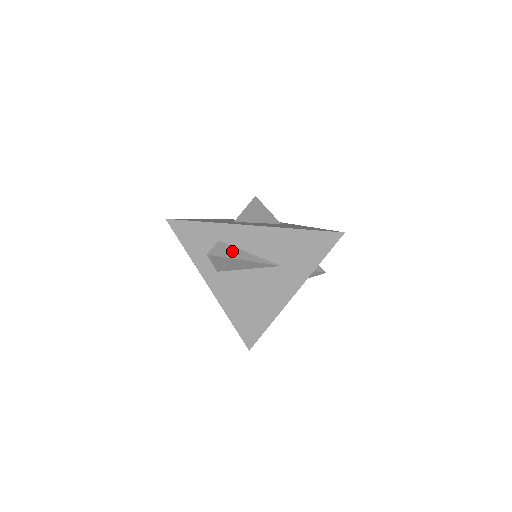
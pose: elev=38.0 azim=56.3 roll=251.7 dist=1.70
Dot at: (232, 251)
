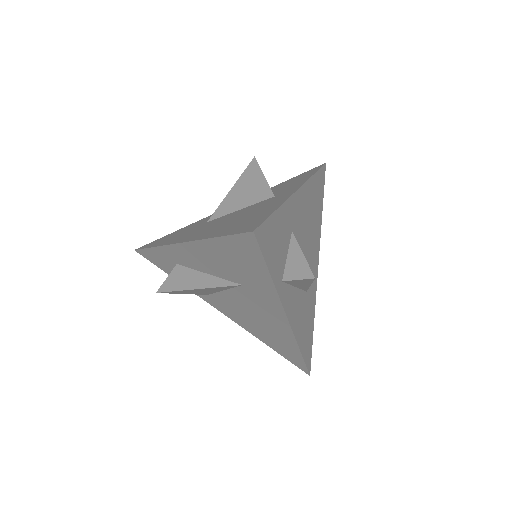
Dot at: (186, 277)
